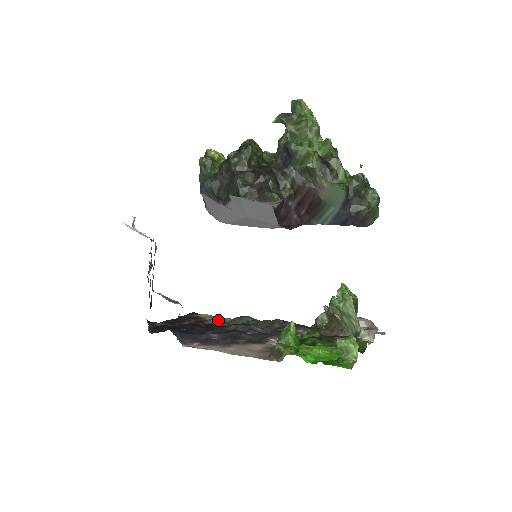
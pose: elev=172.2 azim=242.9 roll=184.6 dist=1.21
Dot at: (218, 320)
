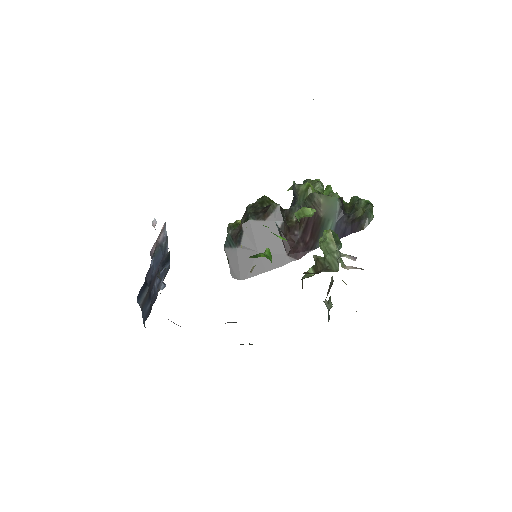
Dot at: occluded
